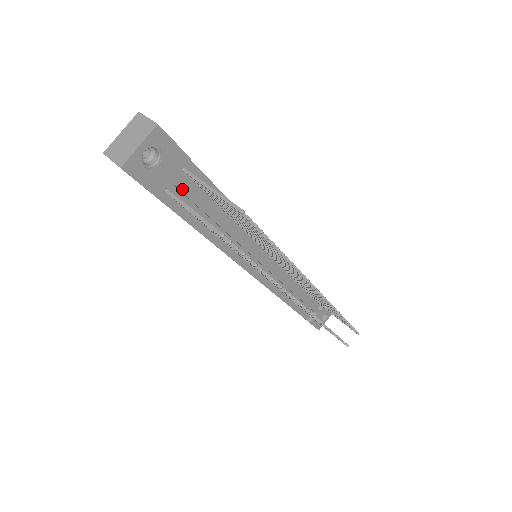
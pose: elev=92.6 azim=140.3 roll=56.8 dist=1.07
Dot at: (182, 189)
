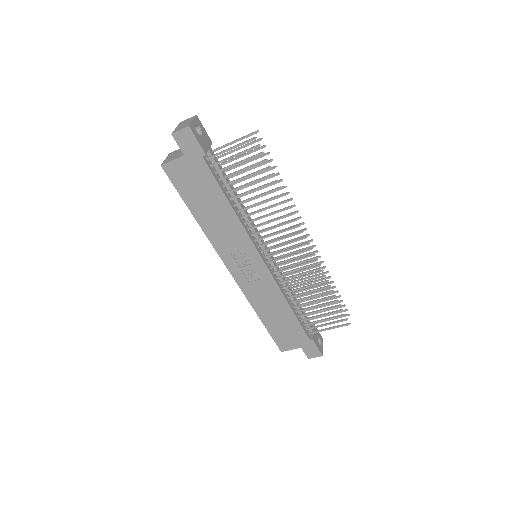
Dot at: (214, 158)
